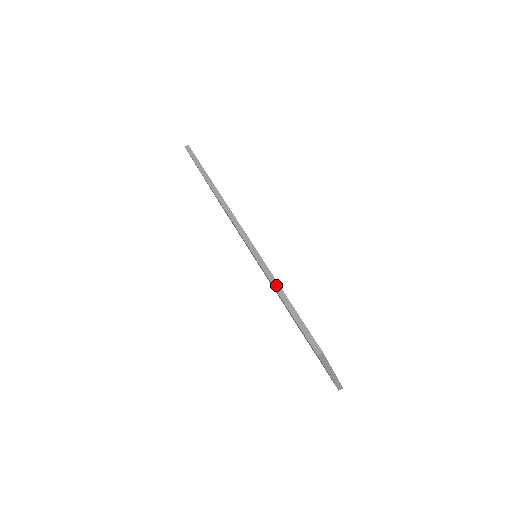
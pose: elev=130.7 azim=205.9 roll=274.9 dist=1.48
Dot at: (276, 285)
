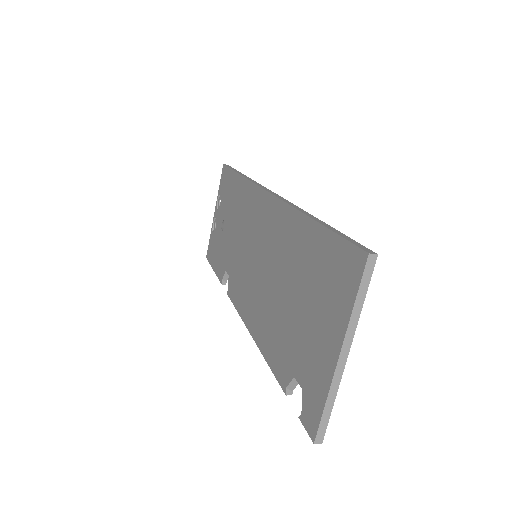
Dot at: (310, 215)
